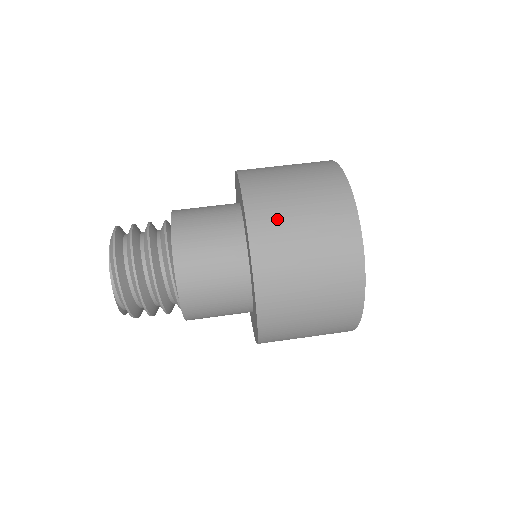
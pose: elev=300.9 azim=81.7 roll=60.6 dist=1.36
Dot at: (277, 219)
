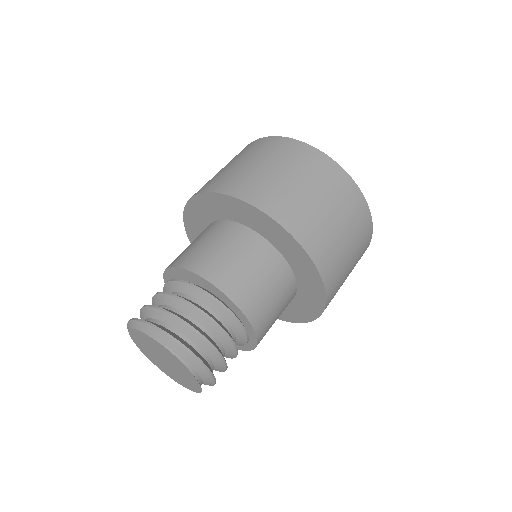
Dot at: (288, 199)
